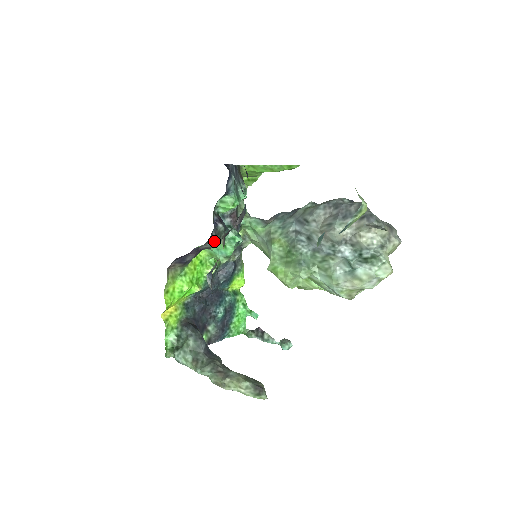
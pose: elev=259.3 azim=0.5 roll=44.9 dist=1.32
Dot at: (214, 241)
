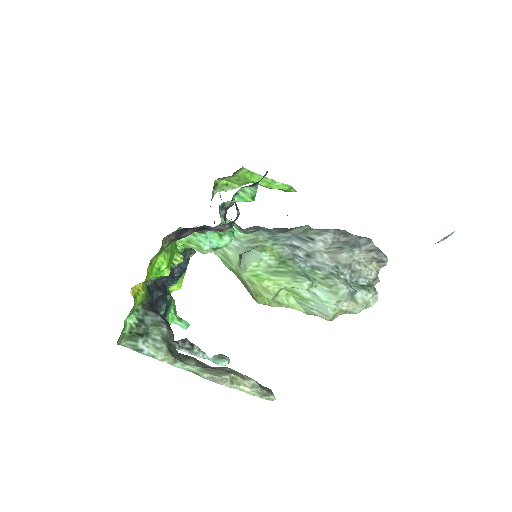
Dot at: (233, 225)
